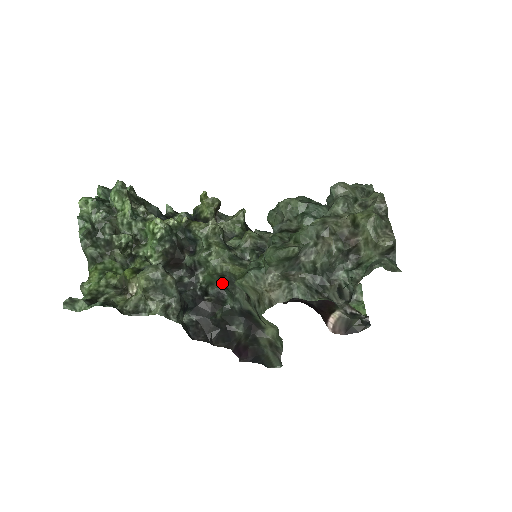
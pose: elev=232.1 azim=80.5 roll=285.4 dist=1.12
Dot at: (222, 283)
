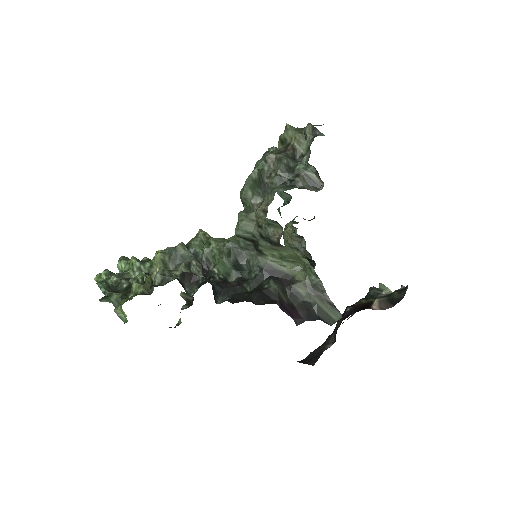
Dot at: (235, 267)
